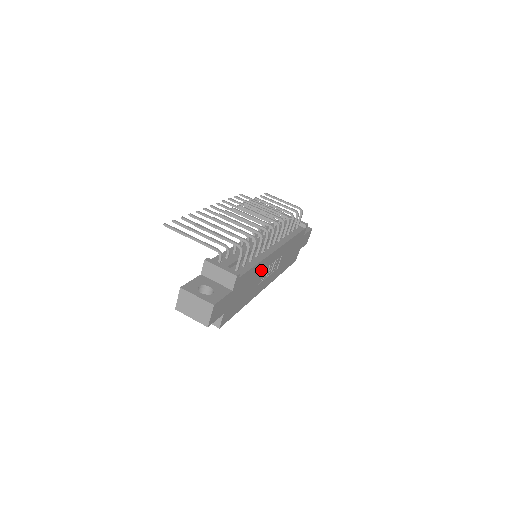
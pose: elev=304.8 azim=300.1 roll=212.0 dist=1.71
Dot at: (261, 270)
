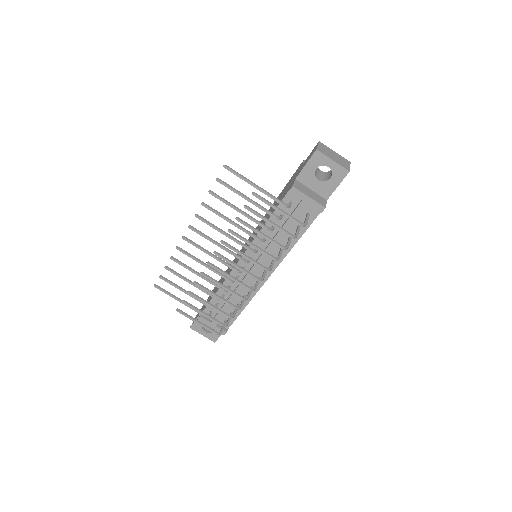
Dot at: occluded
